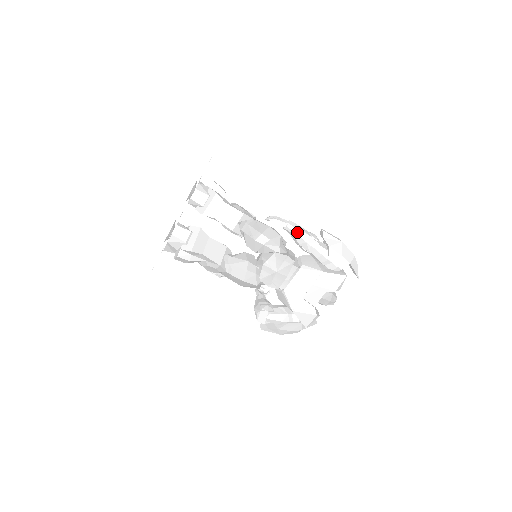
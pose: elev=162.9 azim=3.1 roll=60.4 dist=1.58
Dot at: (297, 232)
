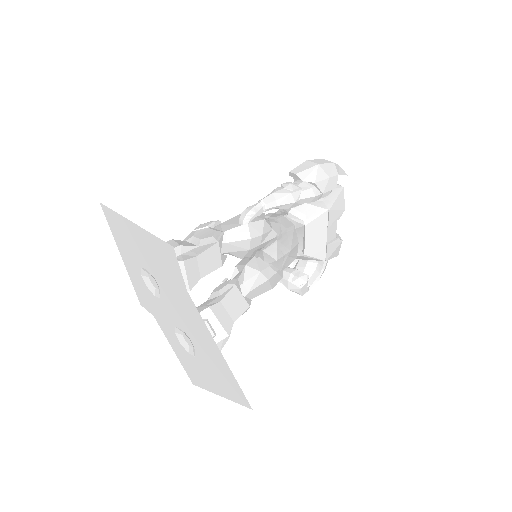
Dot at: (280, 203)
